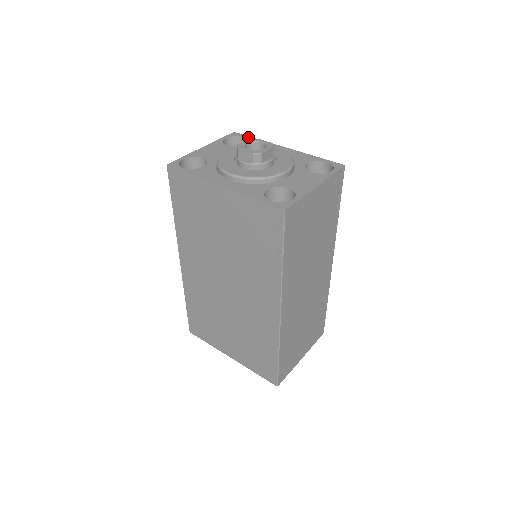
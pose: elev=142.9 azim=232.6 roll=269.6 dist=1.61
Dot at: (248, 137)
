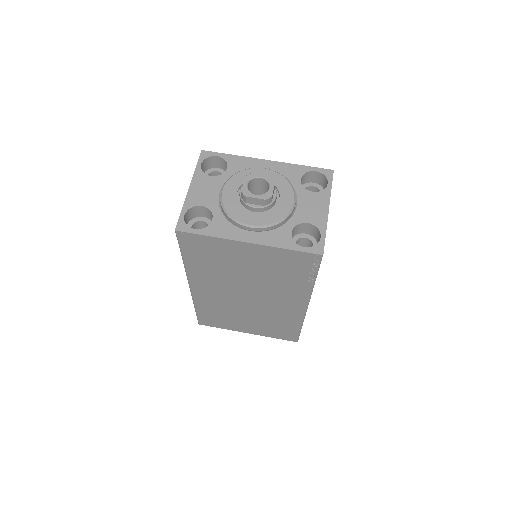
Dot at: (221, 155)
